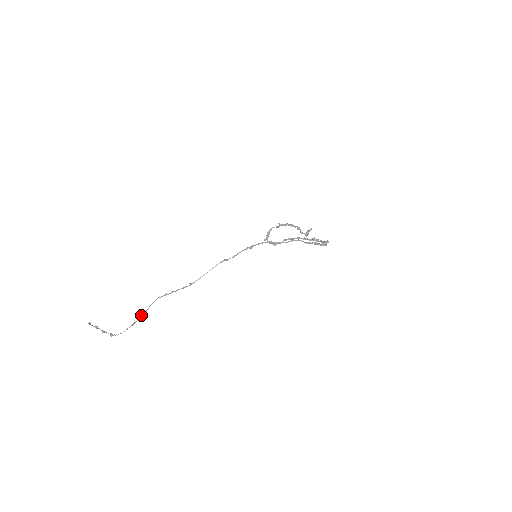
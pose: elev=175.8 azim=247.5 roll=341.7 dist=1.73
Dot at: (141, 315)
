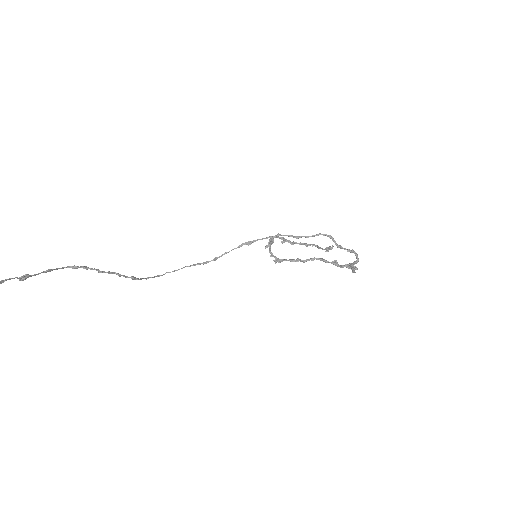
Dot at: occluded
